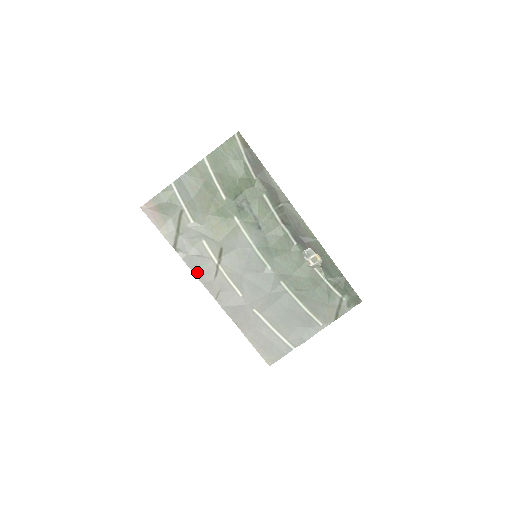
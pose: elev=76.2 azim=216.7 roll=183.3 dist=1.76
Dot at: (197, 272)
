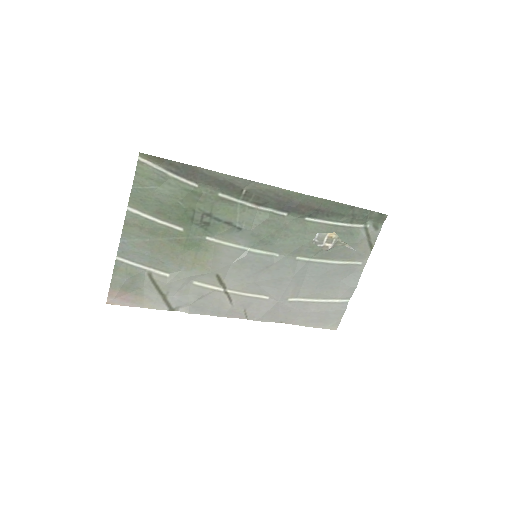
Dot at: (211, 312)
